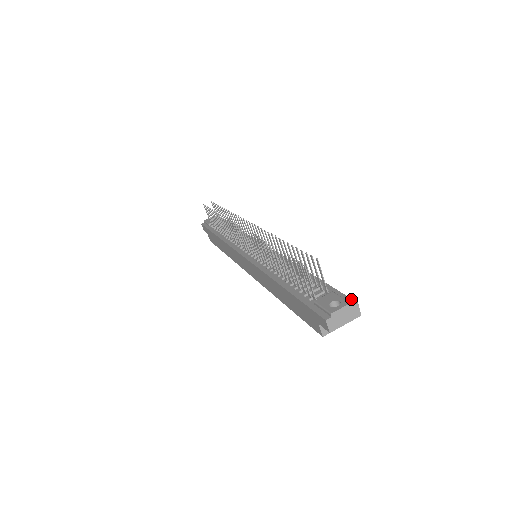
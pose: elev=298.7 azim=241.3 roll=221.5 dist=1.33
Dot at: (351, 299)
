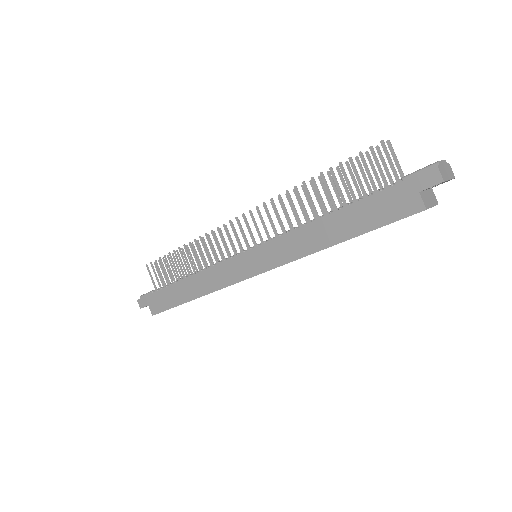
Dot at: occluded
